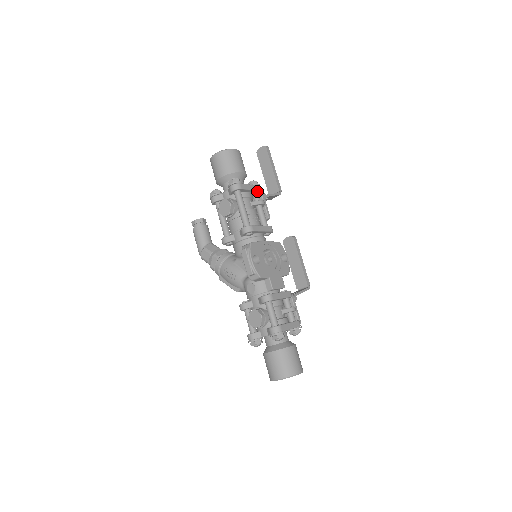
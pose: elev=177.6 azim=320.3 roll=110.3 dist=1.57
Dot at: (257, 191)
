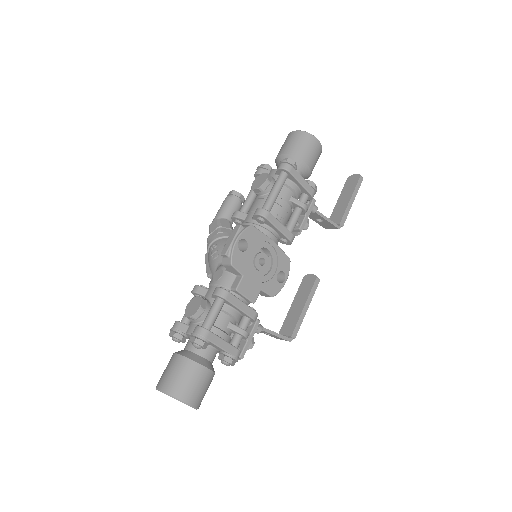
Dot at: (308, 192)
